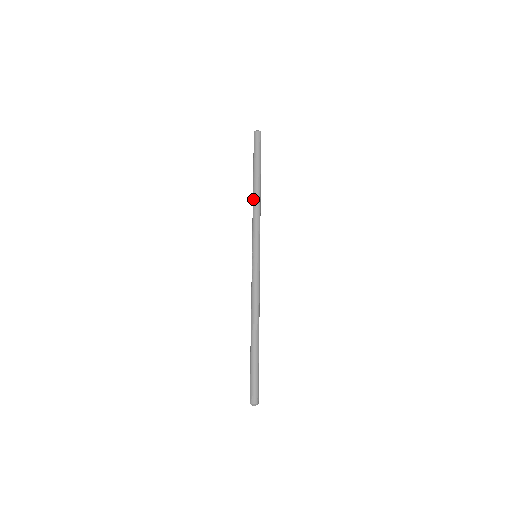
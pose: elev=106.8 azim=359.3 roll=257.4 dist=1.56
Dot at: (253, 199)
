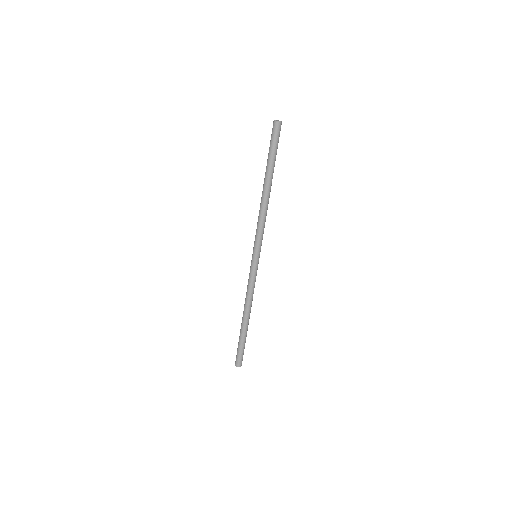
Dot at: (261, 201)
